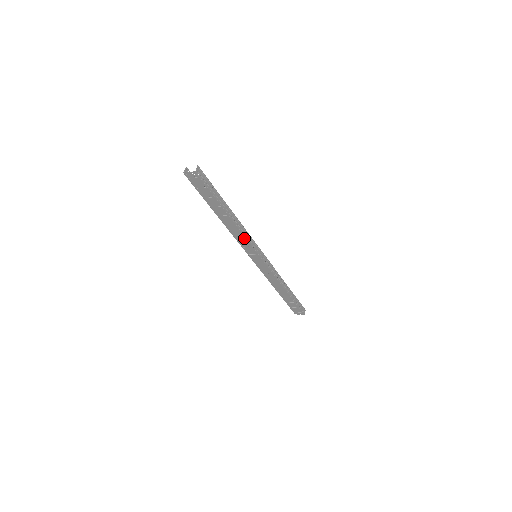
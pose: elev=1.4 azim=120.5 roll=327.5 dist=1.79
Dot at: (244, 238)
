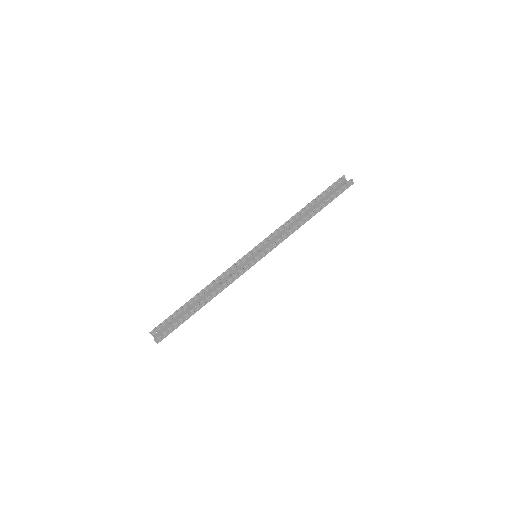
Dot at: (232, 280)
